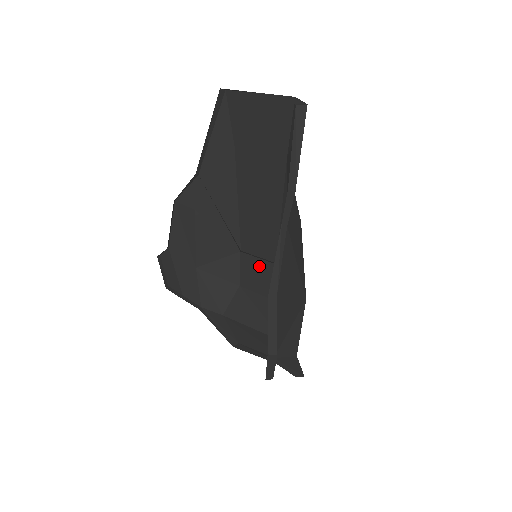
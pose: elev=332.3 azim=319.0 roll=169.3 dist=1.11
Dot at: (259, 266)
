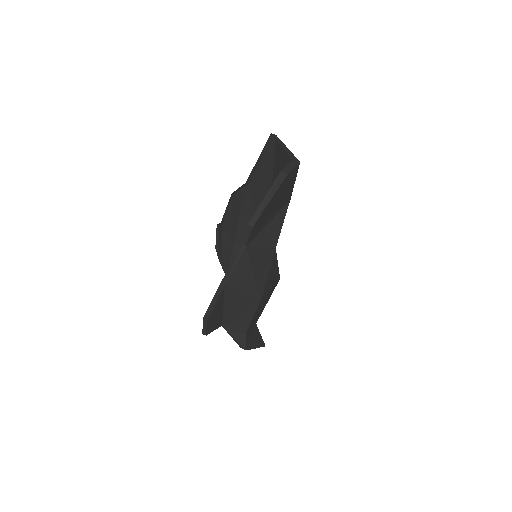
Dot at: occluded
